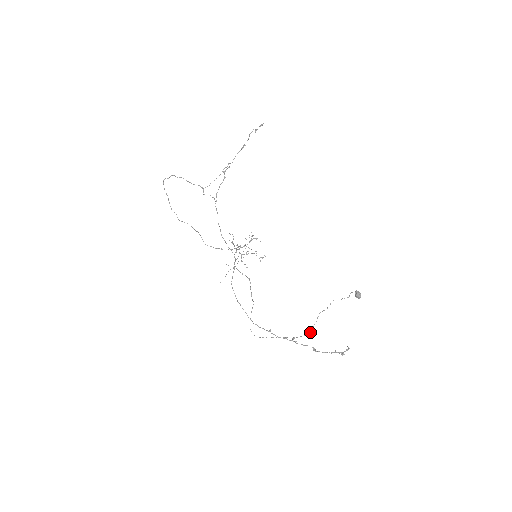
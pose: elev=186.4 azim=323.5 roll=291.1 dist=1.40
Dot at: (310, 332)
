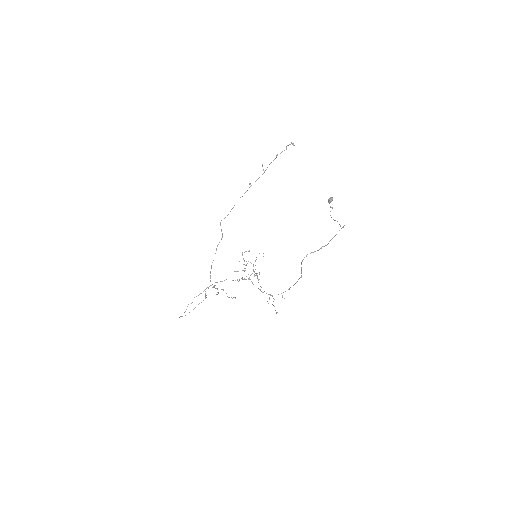
Dot at: occluded
